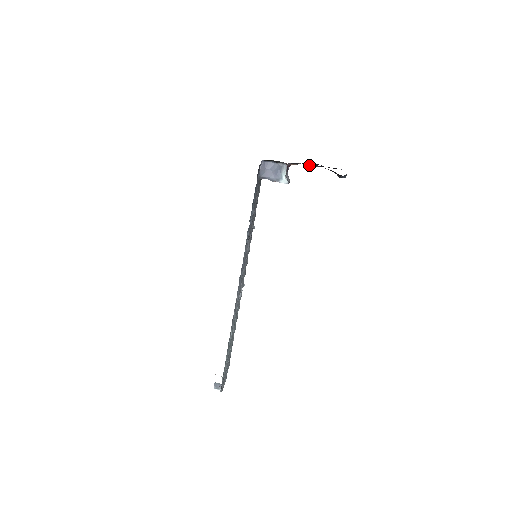
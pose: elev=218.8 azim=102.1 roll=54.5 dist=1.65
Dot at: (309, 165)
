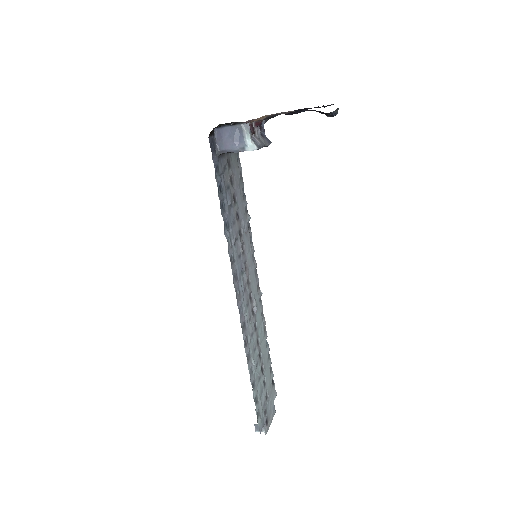
Dot at: (285, 113)
